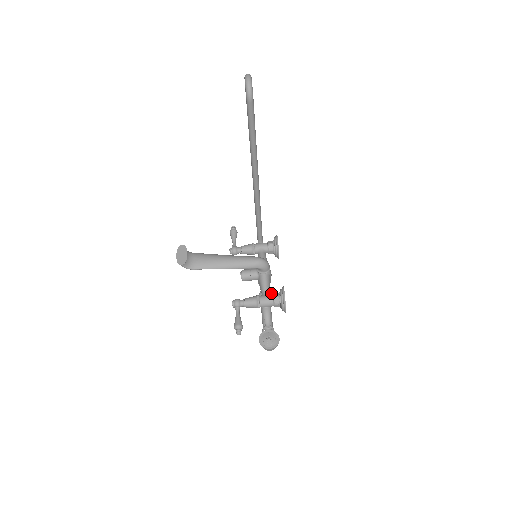
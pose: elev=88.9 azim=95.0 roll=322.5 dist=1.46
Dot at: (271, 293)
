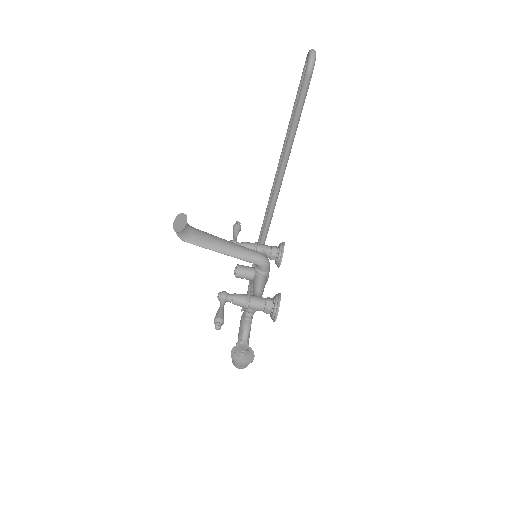
Dot at: occluded
